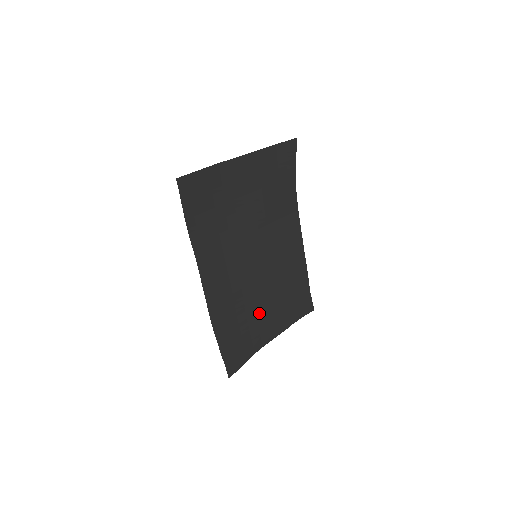
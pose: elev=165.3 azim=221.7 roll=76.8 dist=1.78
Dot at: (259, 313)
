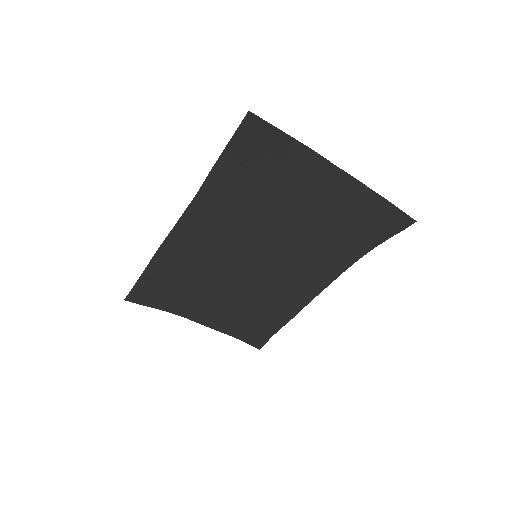
Dot at: (208, 294)
